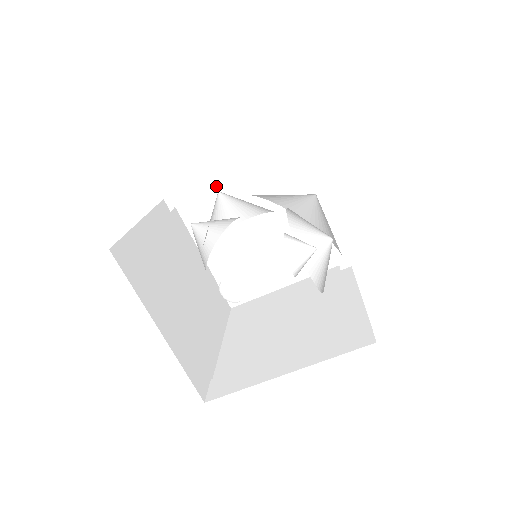
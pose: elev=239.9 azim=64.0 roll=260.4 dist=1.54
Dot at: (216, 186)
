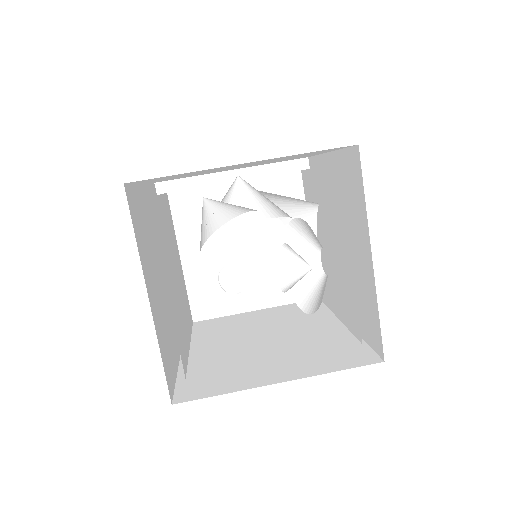
Dot at: occluded
